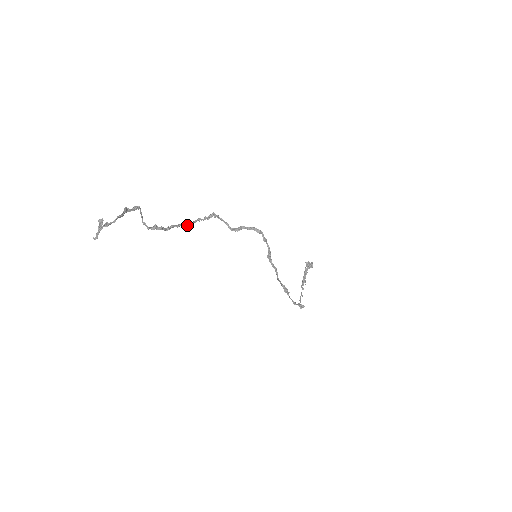
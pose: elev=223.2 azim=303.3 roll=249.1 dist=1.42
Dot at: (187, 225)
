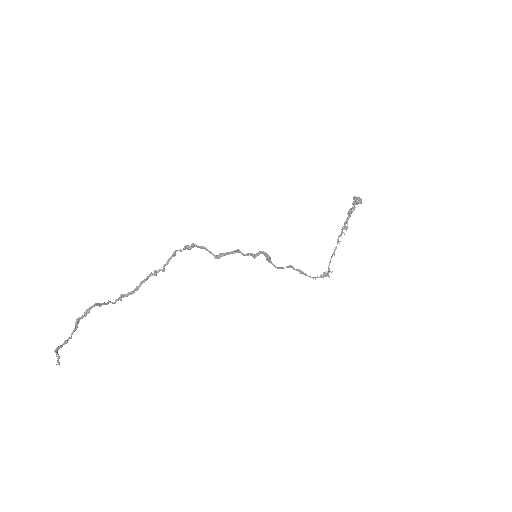
Dot at: occluded
